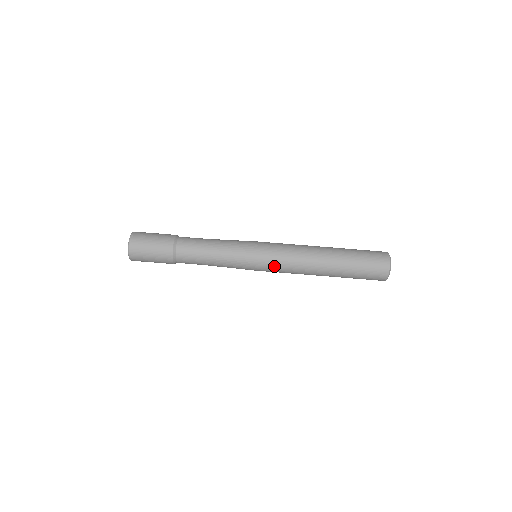
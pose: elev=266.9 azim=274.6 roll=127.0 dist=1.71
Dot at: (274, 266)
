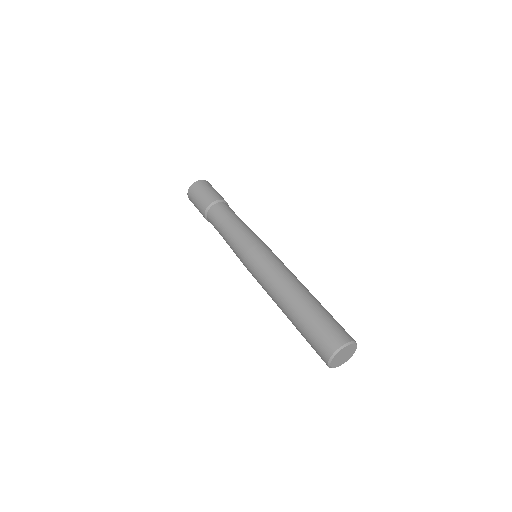
Dot at: (265, 257)
